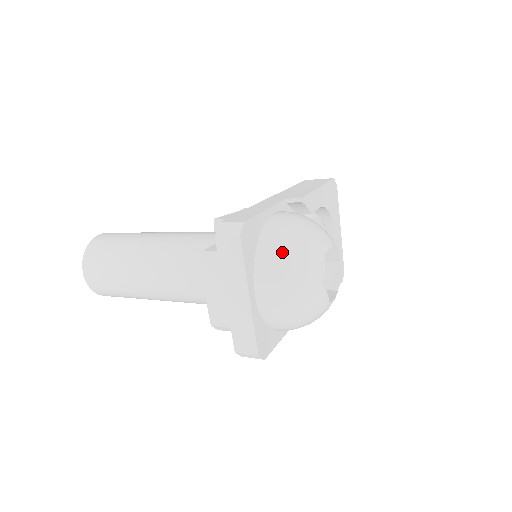
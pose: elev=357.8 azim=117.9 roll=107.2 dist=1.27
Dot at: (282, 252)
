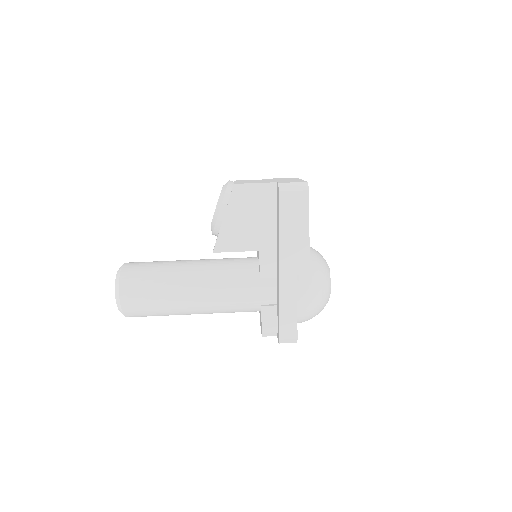
Dot at: occluded
